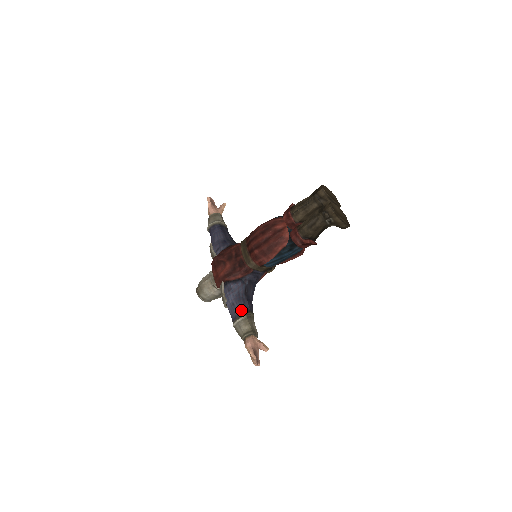
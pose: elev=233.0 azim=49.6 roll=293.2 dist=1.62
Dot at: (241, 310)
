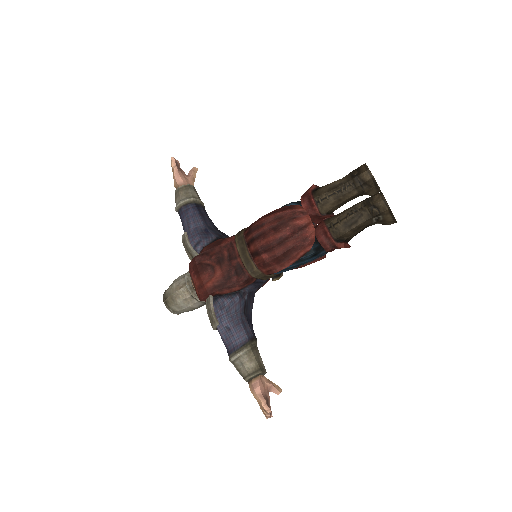
Dot at: (242, 338)
